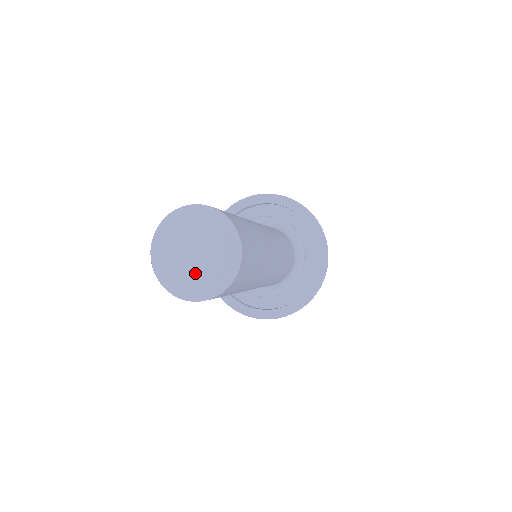
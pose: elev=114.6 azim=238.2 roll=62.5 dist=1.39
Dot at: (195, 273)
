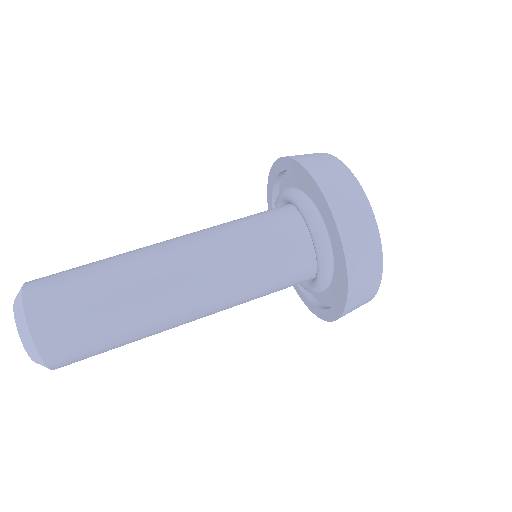
Dot at: occluded
